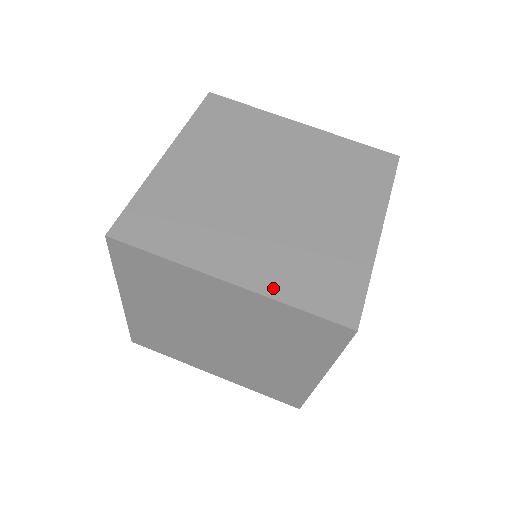
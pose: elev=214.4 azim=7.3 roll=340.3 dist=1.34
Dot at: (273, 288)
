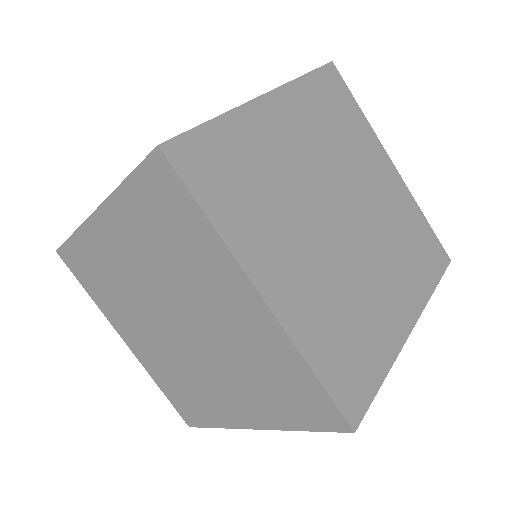
Dot at: occluded
